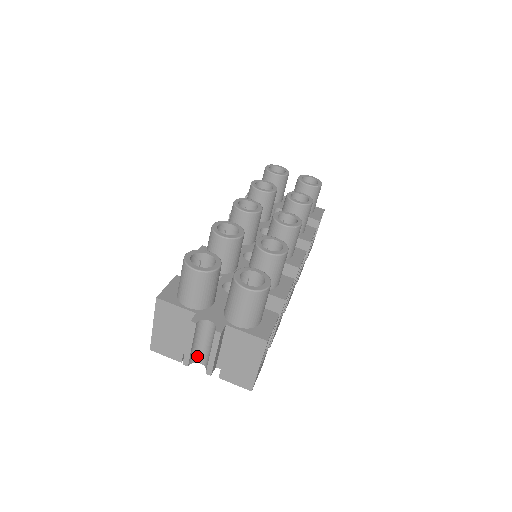
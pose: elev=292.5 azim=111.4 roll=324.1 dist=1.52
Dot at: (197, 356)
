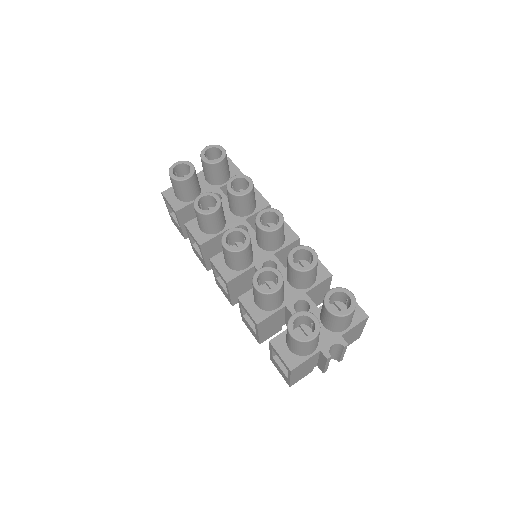
Dot at: occluded
